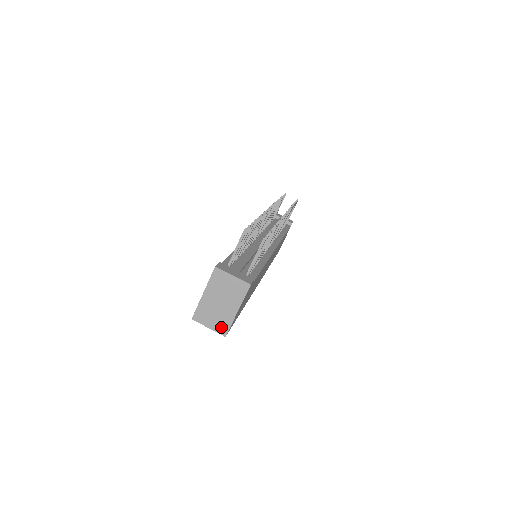
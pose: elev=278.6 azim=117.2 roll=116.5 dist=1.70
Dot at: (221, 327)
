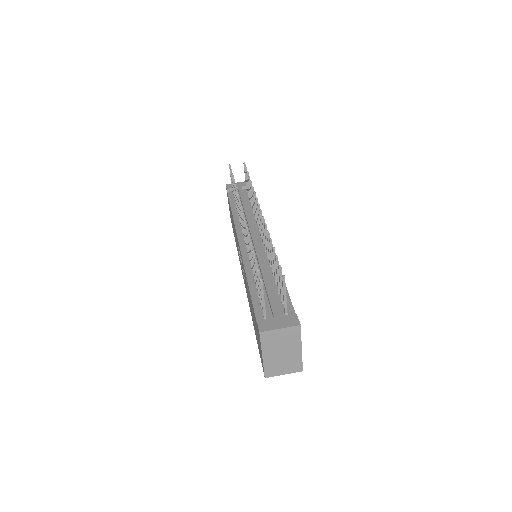
Dot at: (294, 368)
